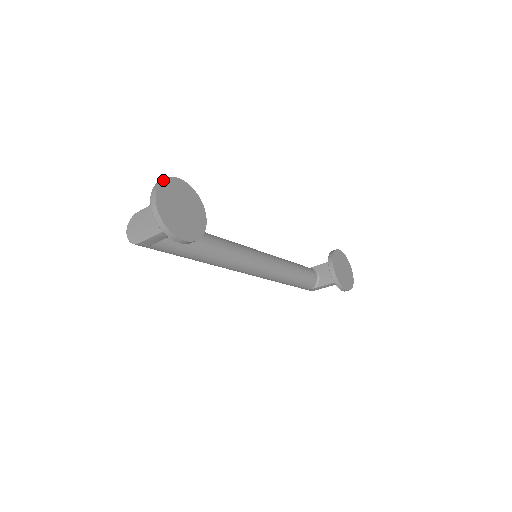
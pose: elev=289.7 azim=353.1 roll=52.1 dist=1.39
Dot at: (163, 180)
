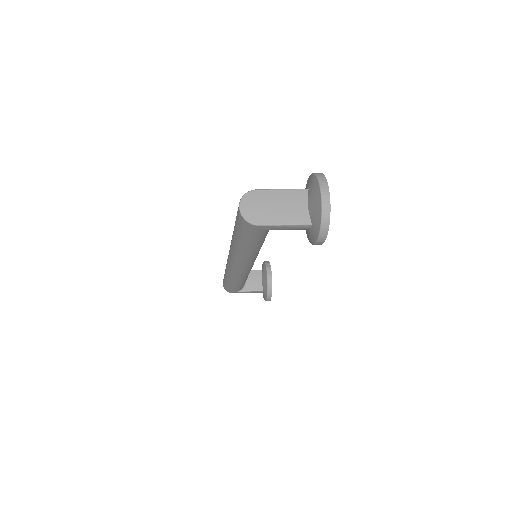
Dot at: (324, 176)
